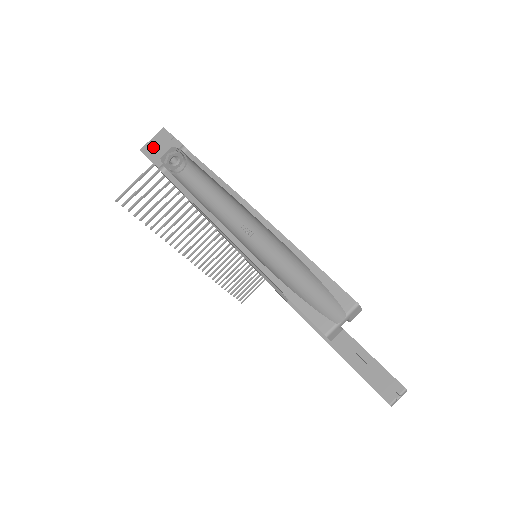
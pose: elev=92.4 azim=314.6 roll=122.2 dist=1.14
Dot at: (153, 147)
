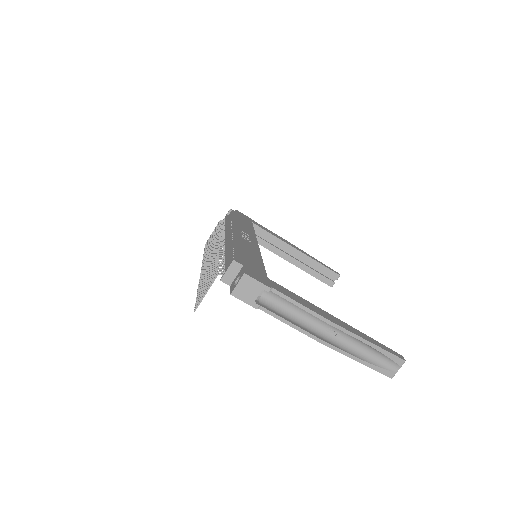
Dot at: (243, 292)
